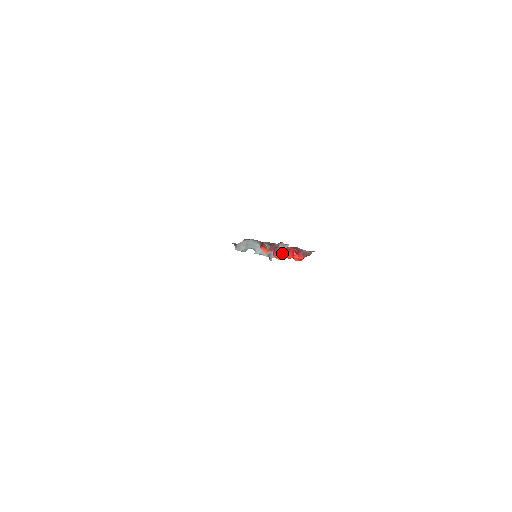
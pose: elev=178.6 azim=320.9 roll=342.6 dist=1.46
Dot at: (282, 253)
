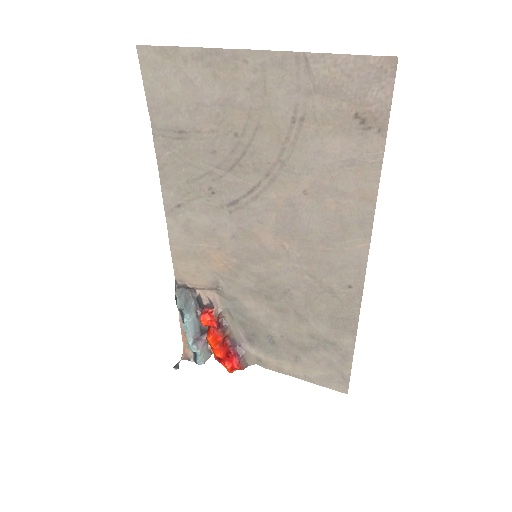
Dot at: (222, 338)
